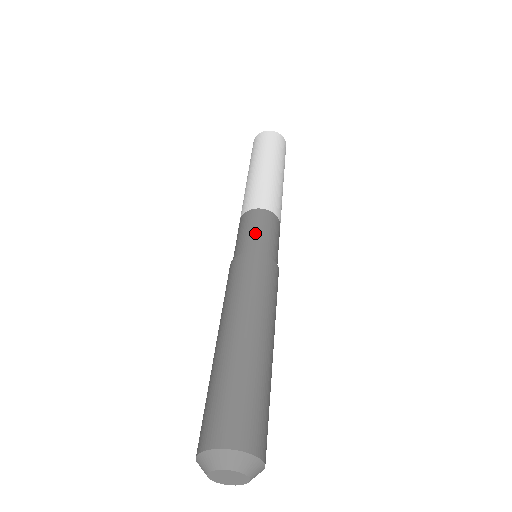
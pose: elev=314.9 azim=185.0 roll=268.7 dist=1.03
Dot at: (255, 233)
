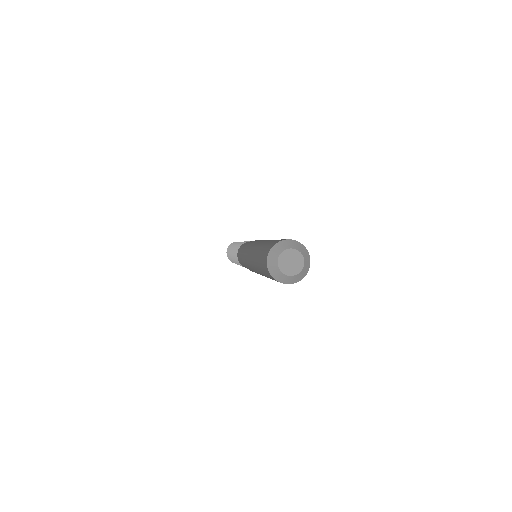
Dot at: occluded
